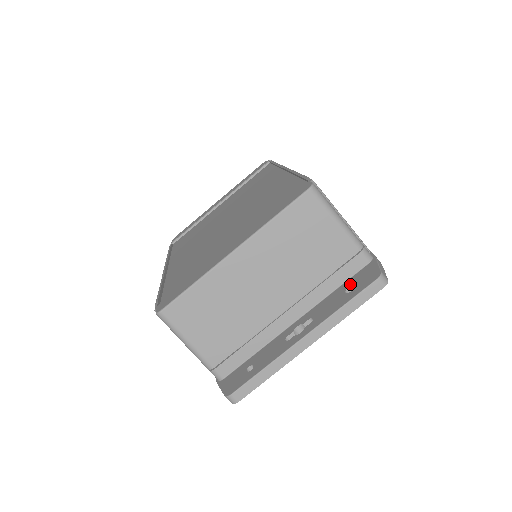
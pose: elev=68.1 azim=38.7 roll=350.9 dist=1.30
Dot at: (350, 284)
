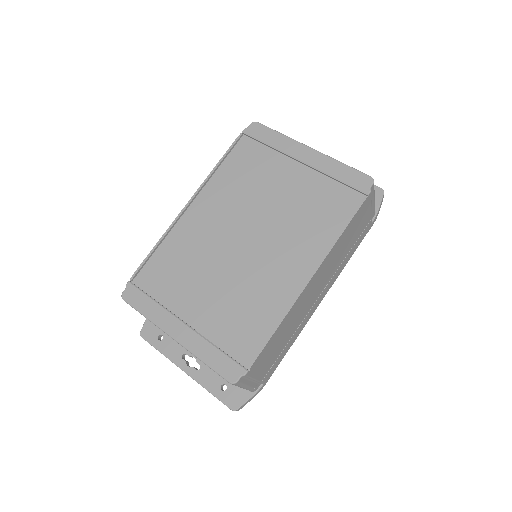
Dot at: (229, 385)
